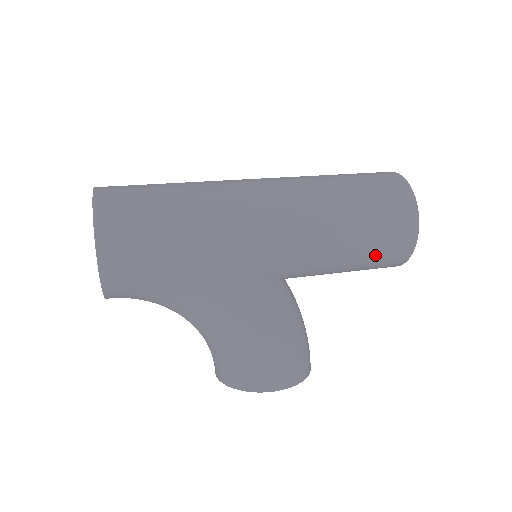
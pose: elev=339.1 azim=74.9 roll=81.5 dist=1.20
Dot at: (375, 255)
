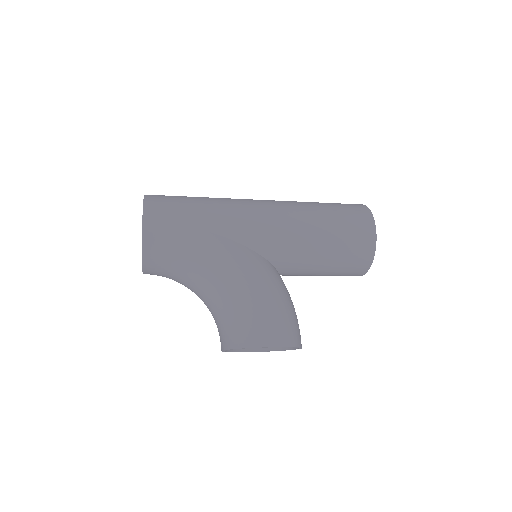
Dot at: (345, 249)
